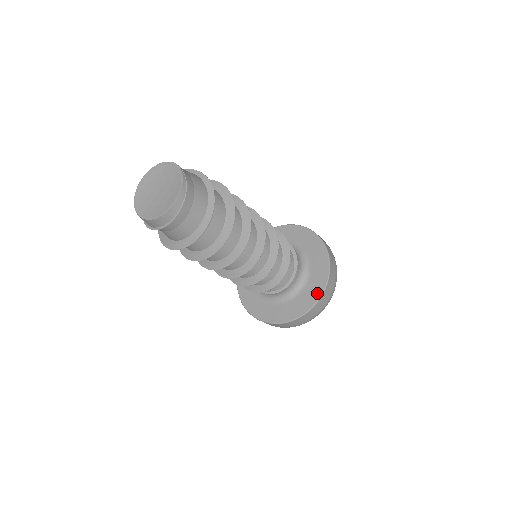
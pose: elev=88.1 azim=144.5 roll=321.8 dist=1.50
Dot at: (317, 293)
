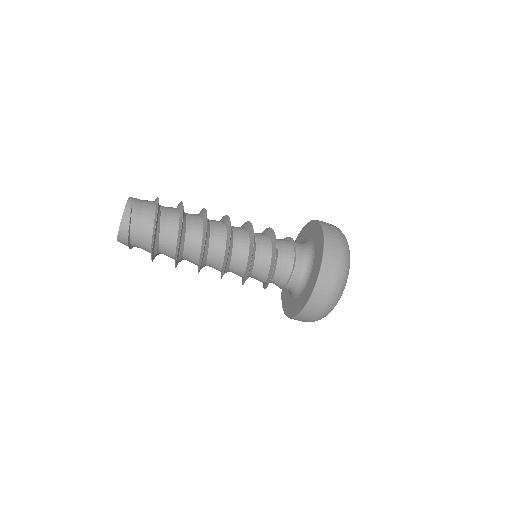
Dot at: (321, 244)
